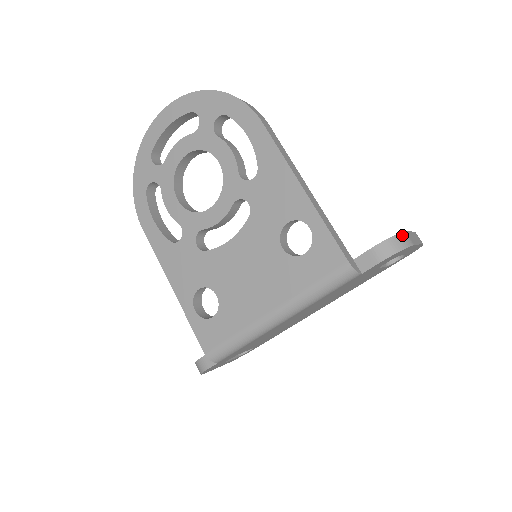
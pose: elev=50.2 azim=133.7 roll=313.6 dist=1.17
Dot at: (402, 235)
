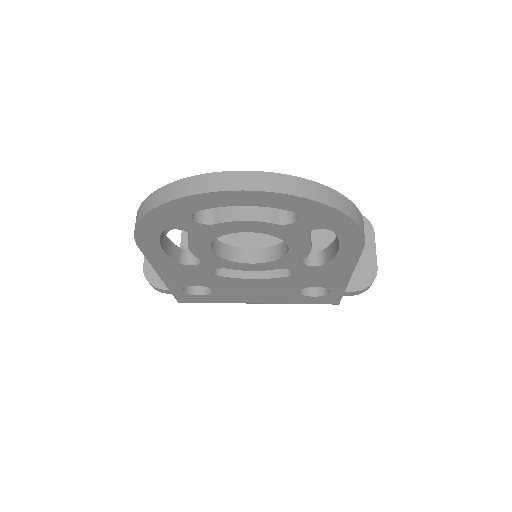
Dot at: occluded
